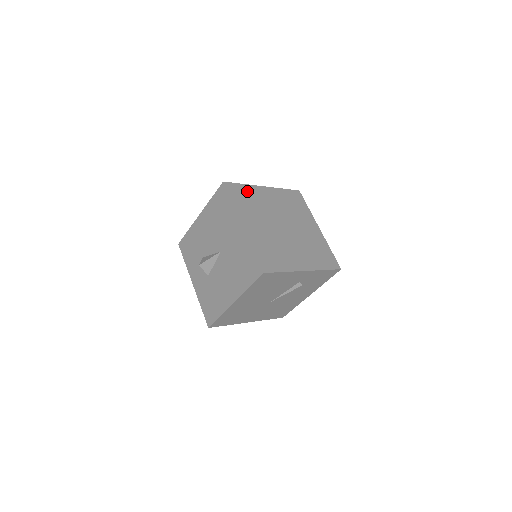
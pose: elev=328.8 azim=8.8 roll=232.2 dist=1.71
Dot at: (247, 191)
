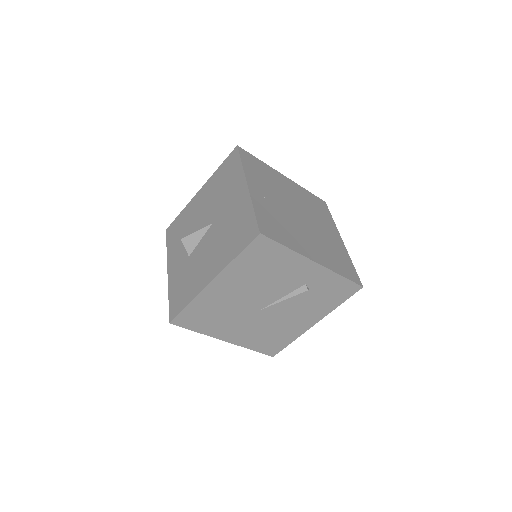
Dot at: (263, 167)
